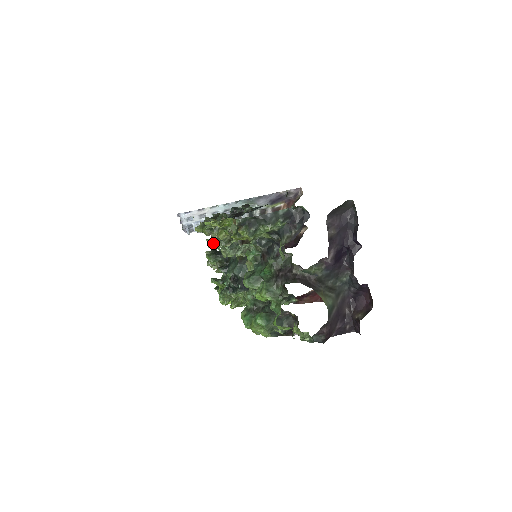
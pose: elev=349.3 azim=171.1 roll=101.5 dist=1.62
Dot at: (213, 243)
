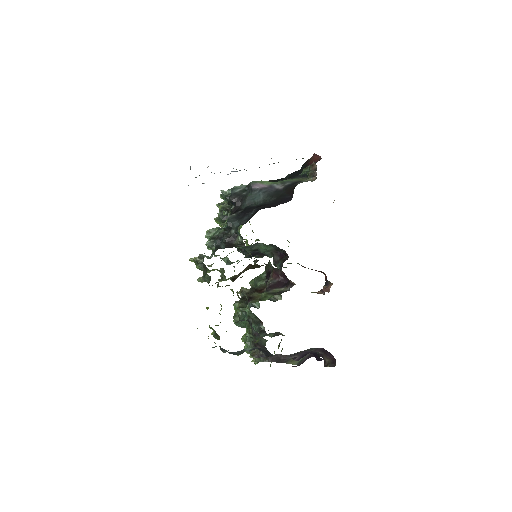
Dot at: occluded
